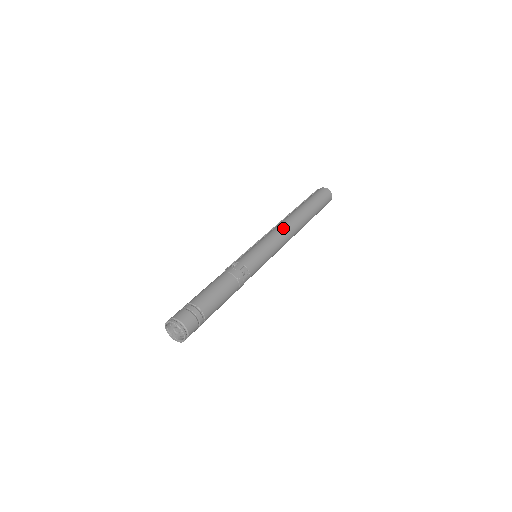
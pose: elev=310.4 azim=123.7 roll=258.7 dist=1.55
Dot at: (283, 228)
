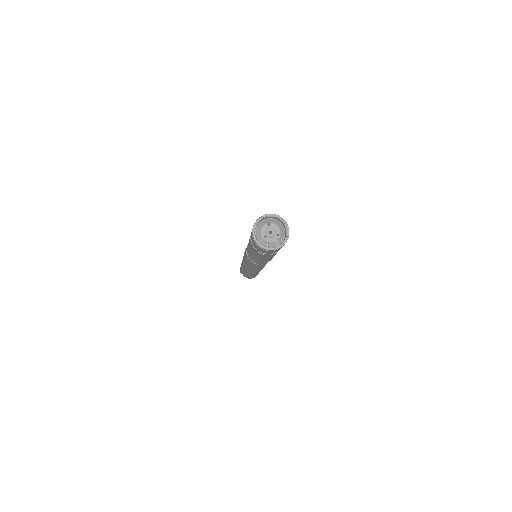
Dot at: occluded
